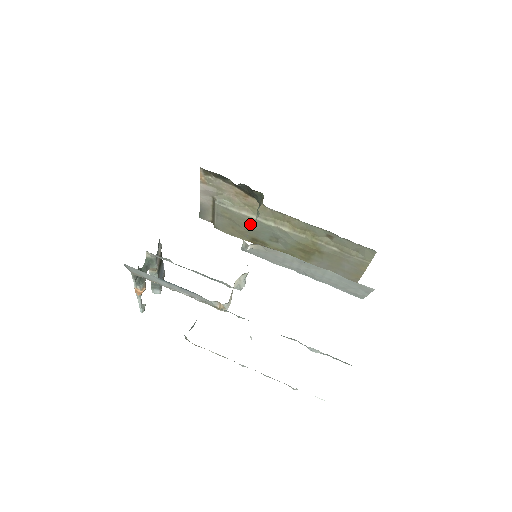
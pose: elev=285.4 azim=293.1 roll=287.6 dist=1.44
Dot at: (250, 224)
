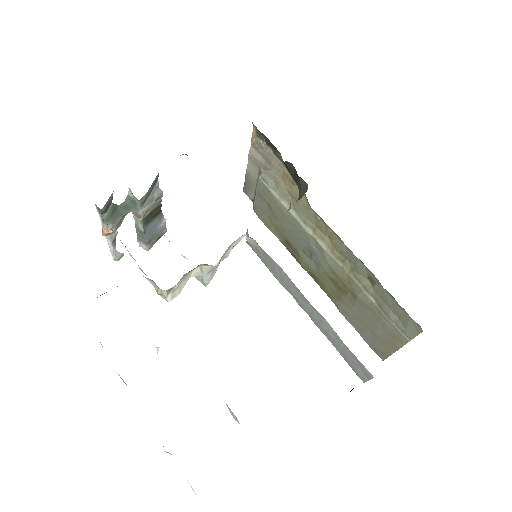
Dot at: (287, 221)
